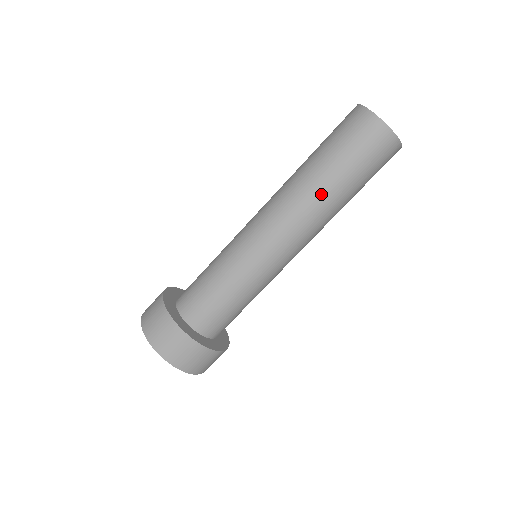
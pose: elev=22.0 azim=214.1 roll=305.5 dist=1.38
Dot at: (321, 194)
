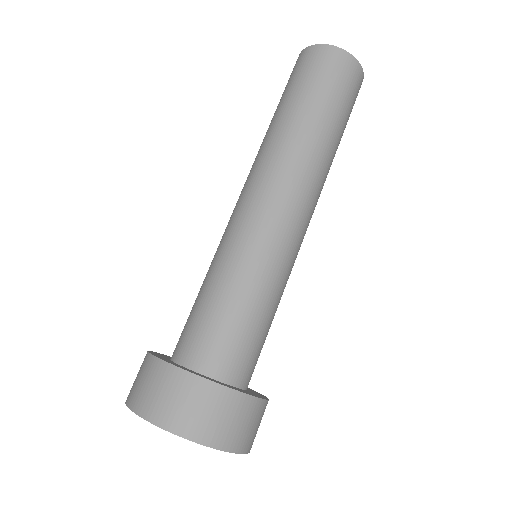
Dot at: (309, 140)
